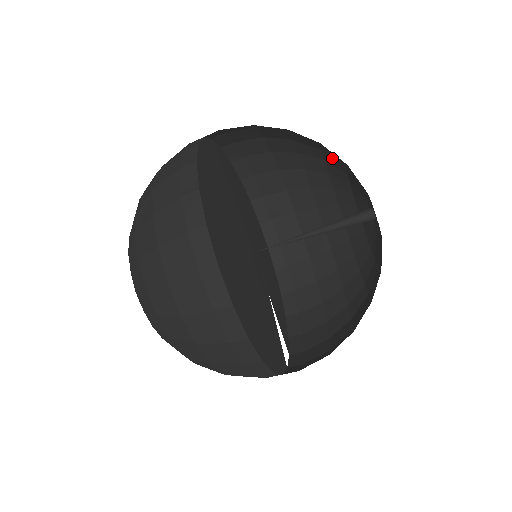
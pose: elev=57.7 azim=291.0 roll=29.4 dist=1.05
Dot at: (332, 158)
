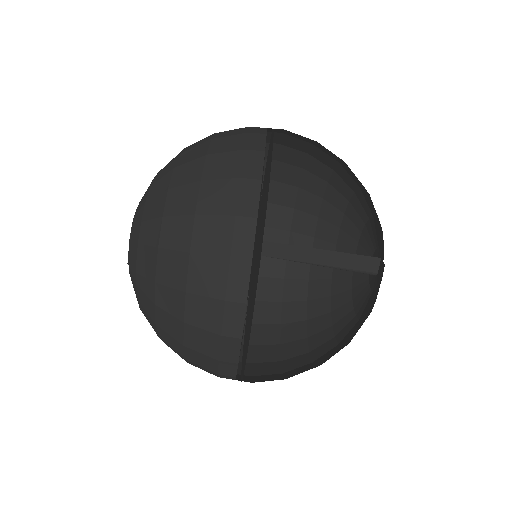
Dot at: occluded
